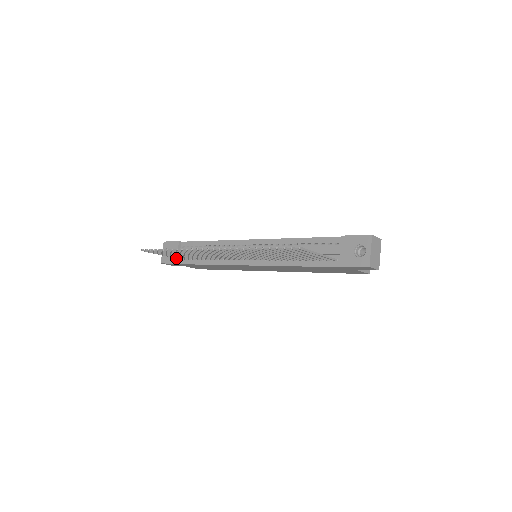
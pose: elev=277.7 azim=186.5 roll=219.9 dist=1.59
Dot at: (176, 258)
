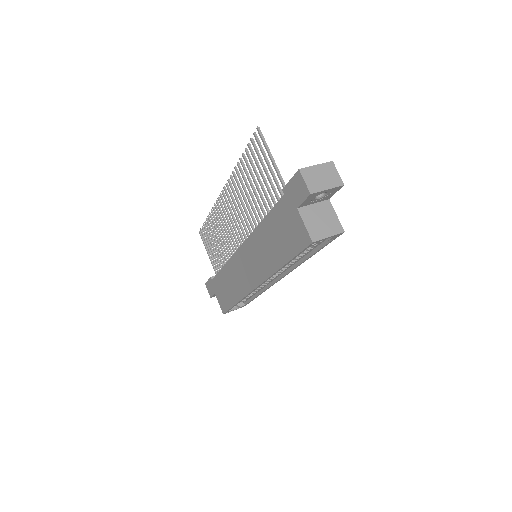
Dot at: (215, 269)
